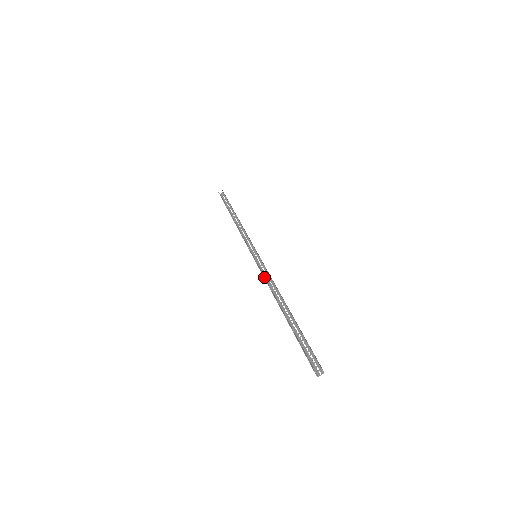
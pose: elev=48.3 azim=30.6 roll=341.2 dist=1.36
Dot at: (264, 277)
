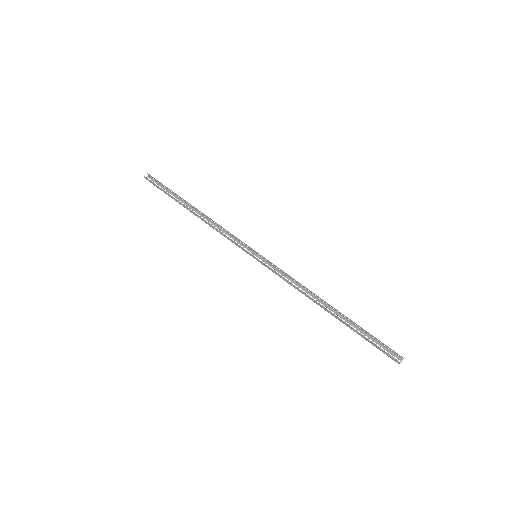
Dot at: (283, 279)
